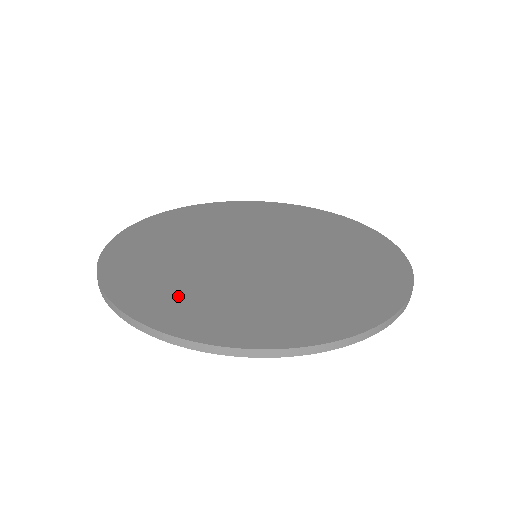
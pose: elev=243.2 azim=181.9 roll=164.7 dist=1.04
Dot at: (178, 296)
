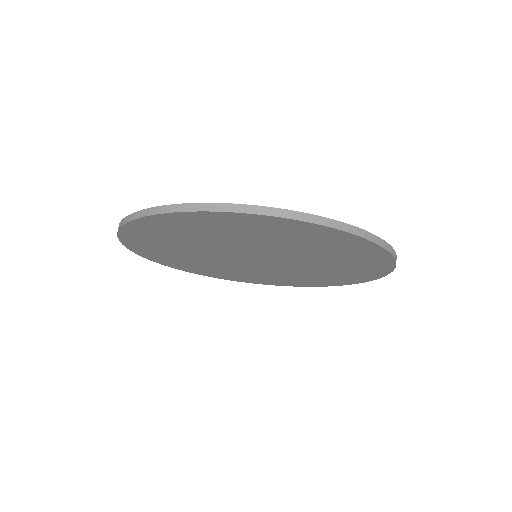
Dot at: occluded
